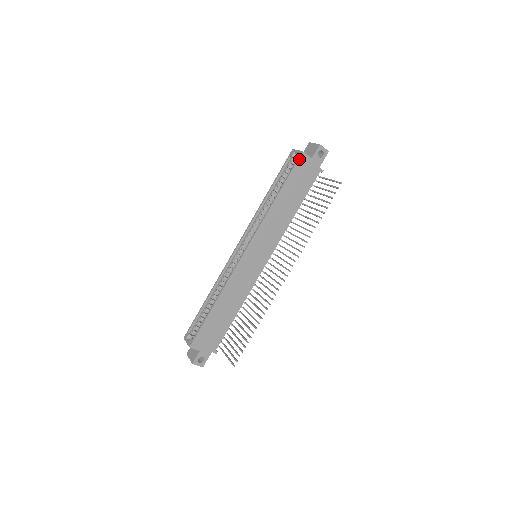
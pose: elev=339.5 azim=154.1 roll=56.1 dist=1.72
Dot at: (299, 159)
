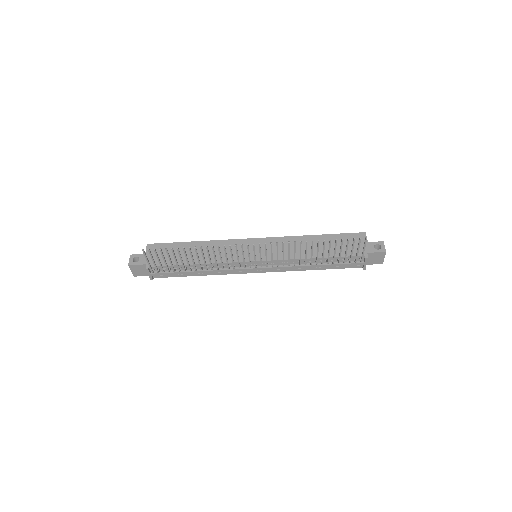
Dot at: (358, 233)
